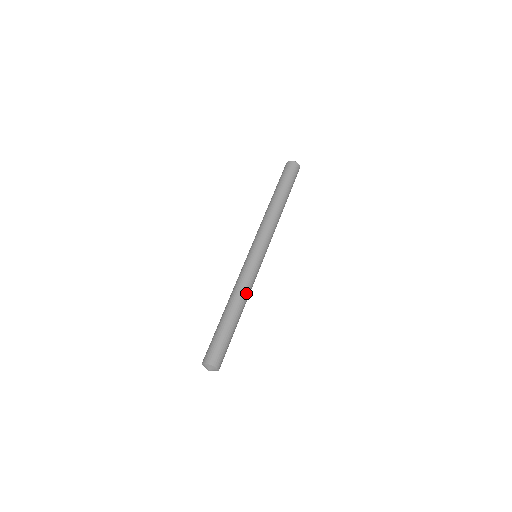
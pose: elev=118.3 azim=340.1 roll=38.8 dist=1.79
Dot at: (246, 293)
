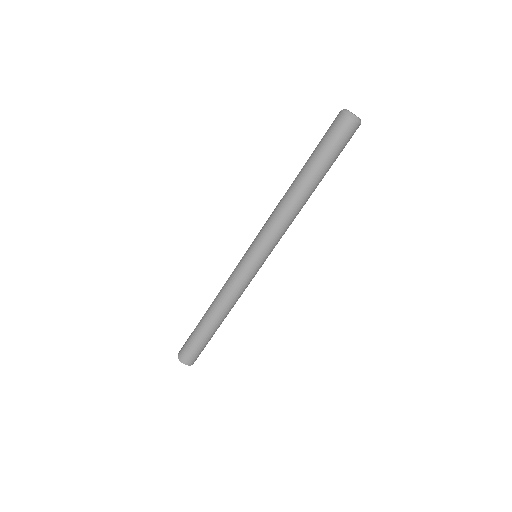
Dot at: occluded
